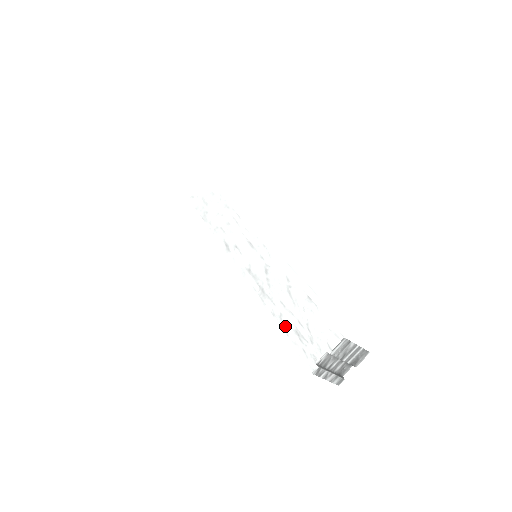
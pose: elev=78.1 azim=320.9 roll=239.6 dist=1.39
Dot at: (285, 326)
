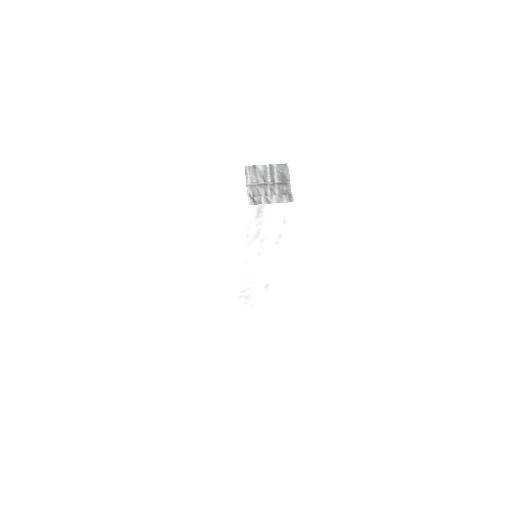
Dot at: (245, 226)
